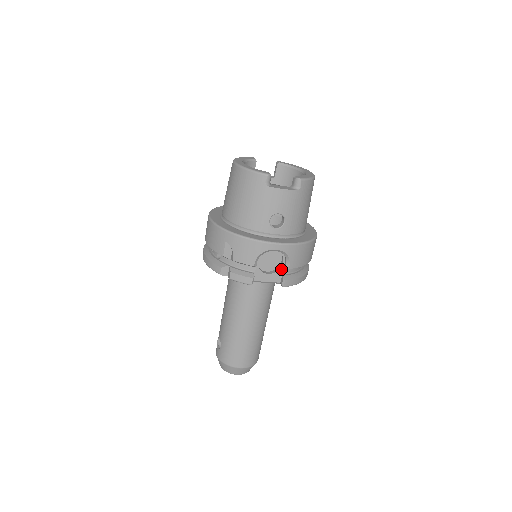
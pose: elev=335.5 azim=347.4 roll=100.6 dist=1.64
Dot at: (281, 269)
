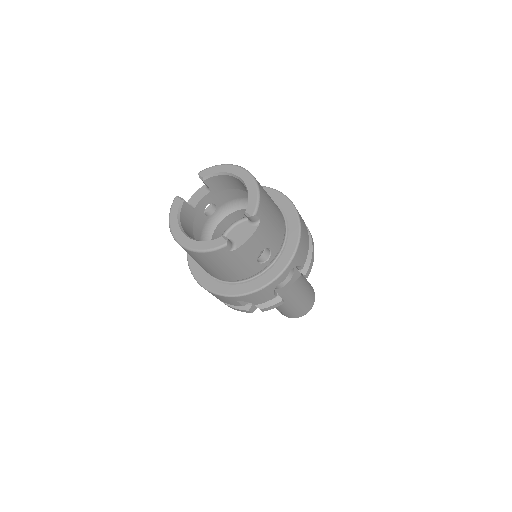
Dot at: (295, 270)
